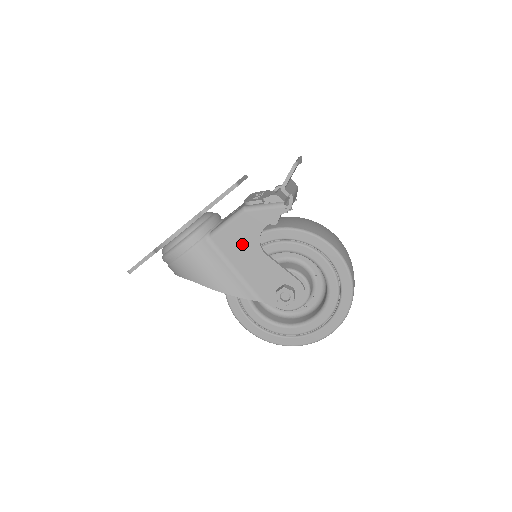
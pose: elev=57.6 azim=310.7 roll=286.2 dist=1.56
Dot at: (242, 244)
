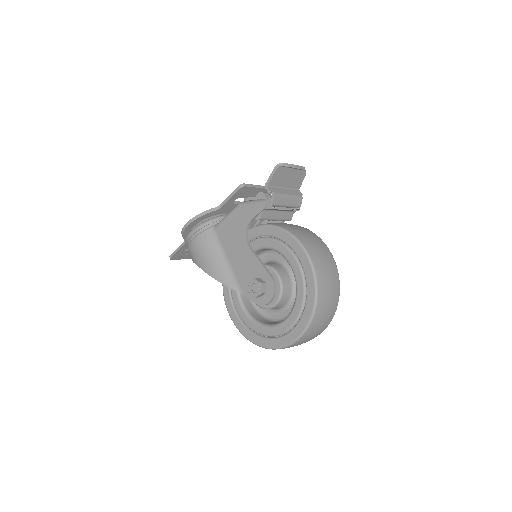
Dot at: (234, 236)
